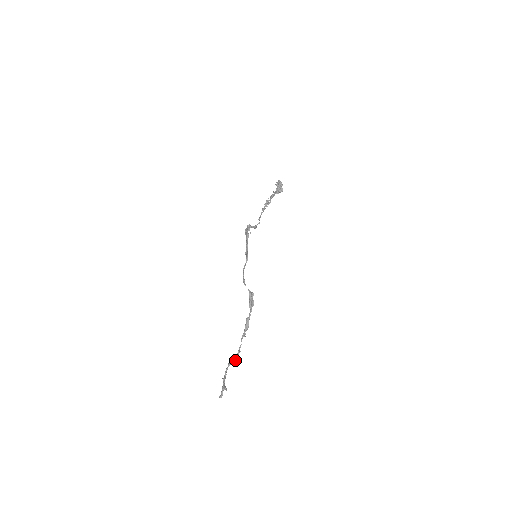
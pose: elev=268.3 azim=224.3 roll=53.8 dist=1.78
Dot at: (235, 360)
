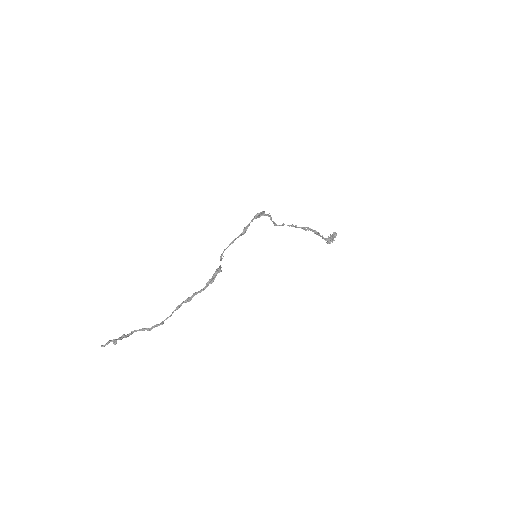
Dot at: (151, 329)
